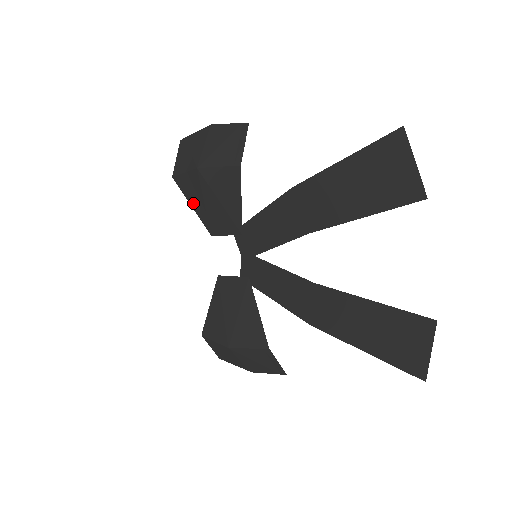
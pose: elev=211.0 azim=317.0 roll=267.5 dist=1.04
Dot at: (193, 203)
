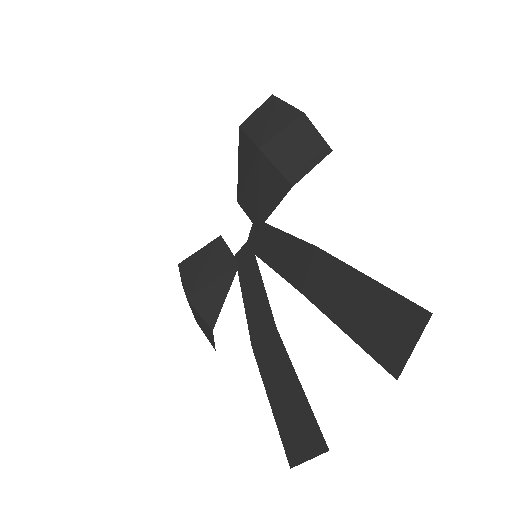
Dot at: (240, 165)
